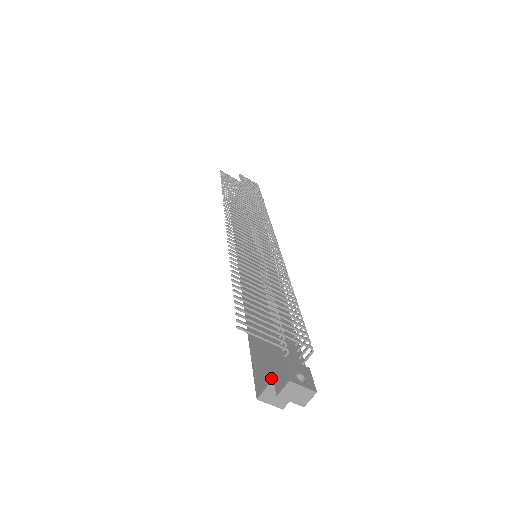
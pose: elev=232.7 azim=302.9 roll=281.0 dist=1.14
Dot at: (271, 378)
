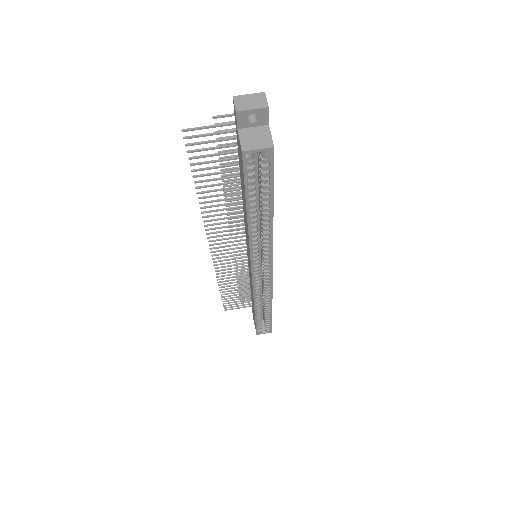
Dot at: (237, 133)
